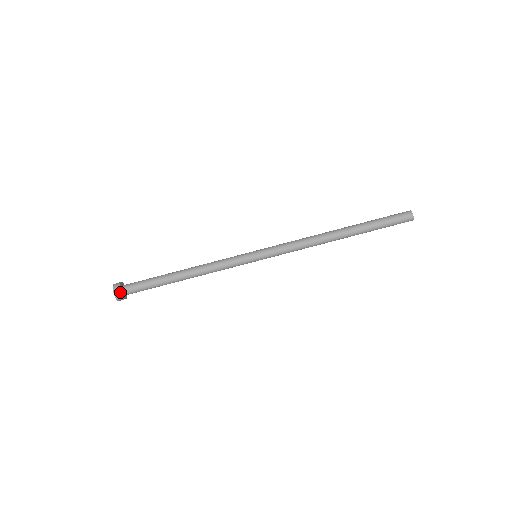
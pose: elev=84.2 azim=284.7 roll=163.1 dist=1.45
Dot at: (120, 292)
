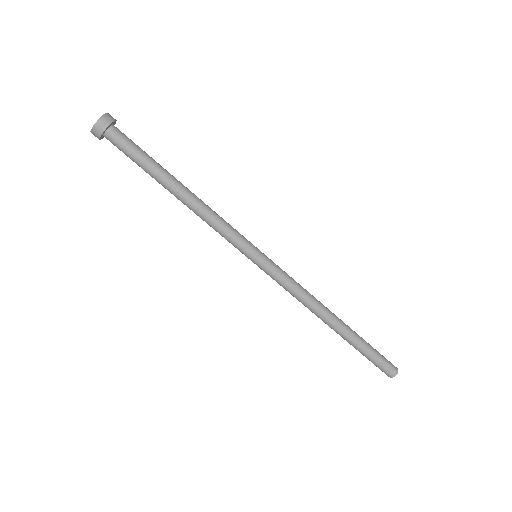
Dot at: (98, 138)
